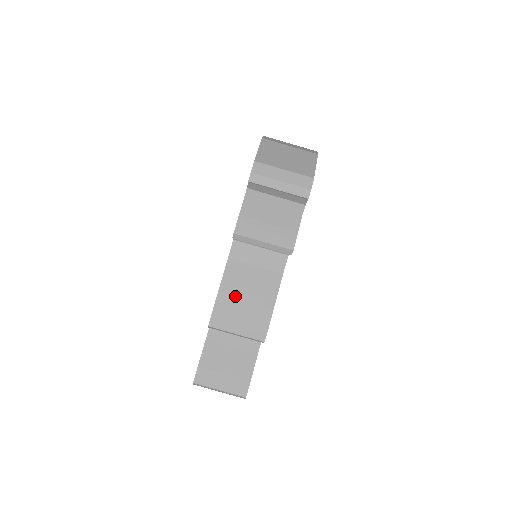
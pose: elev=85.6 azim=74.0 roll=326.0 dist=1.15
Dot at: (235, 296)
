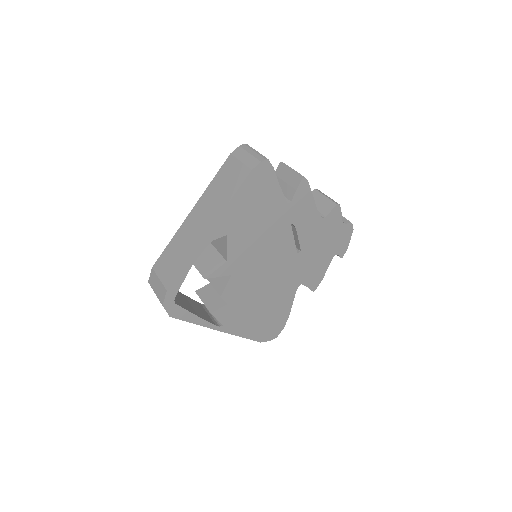
Dot at: occluded
